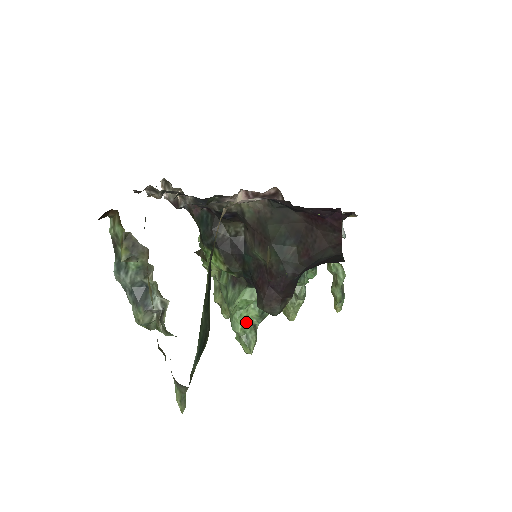
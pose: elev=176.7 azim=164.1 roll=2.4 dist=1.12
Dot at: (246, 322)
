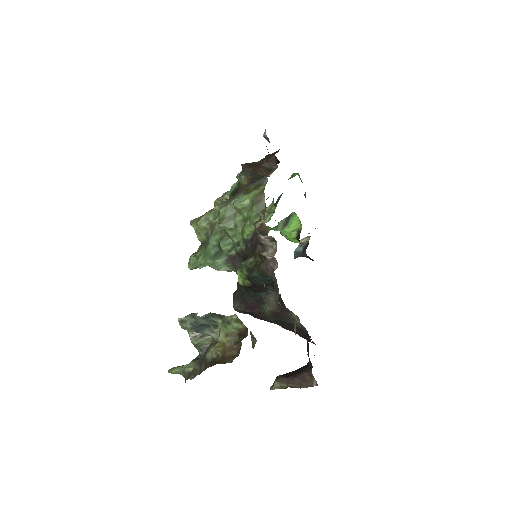
Dot at: occluded
